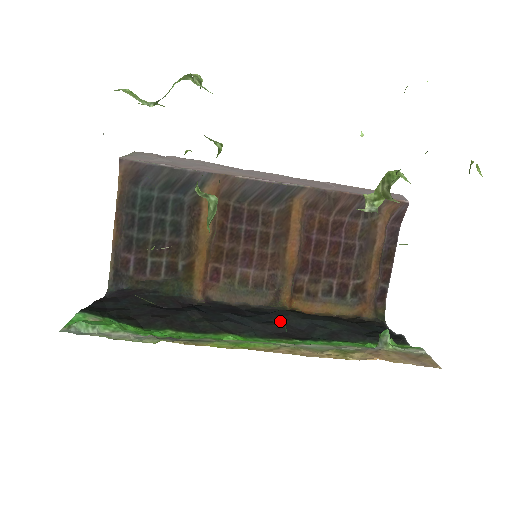
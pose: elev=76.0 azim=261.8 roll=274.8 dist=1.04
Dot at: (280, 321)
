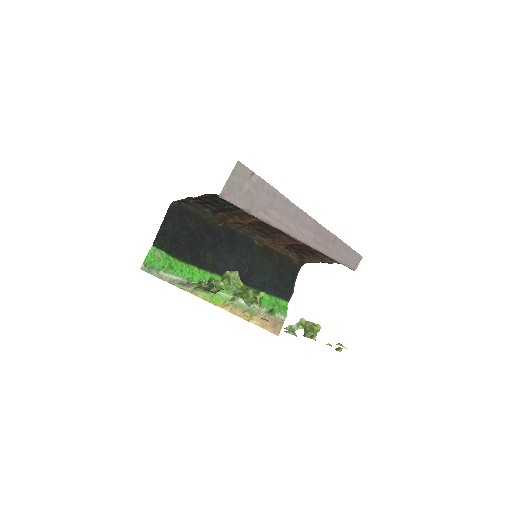
Dot at: (248, 263)
